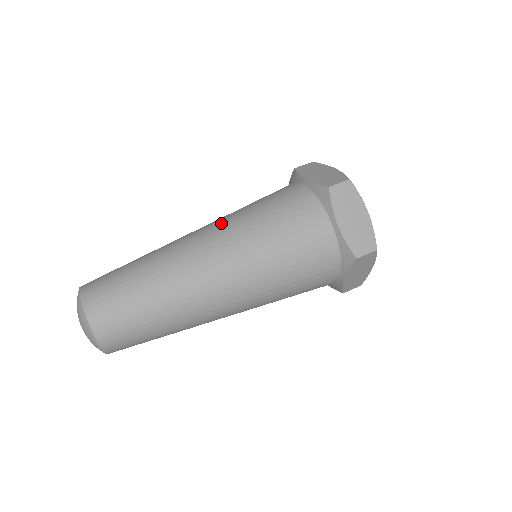
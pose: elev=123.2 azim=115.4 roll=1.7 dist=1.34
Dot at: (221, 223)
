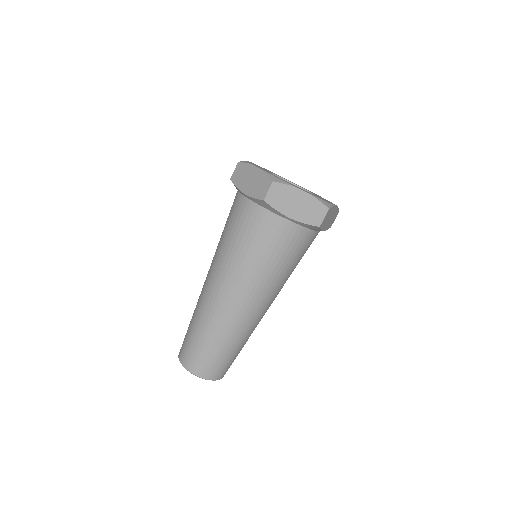
Dot at: (251, 287)
